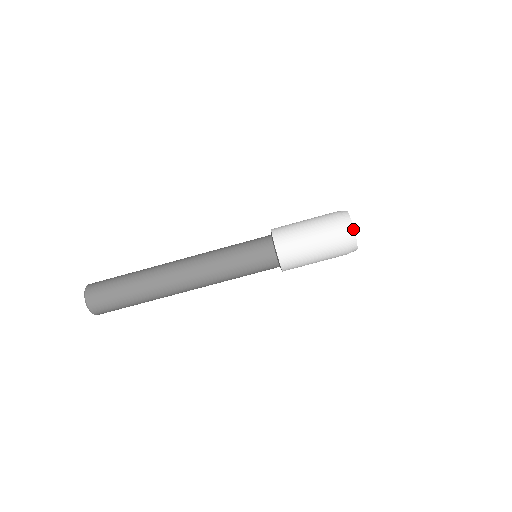
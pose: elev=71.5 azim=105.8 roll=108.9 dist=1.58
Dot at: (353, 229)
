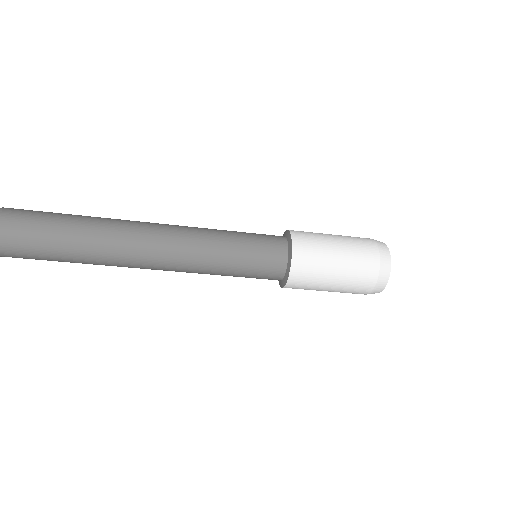
Dot at: (390, 270)
